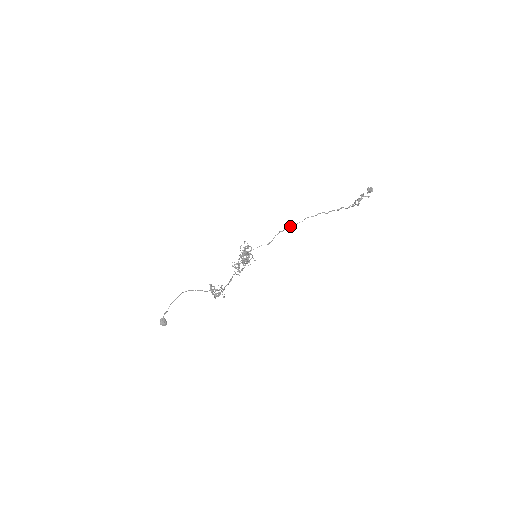
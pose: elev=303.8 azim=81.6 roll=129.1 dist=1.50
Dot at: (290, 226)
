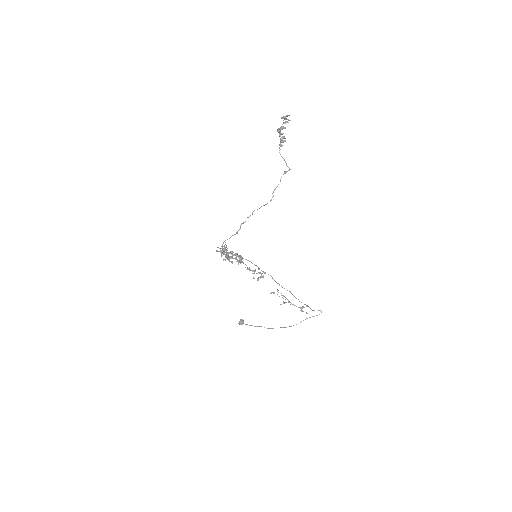
Dot at: occluded
